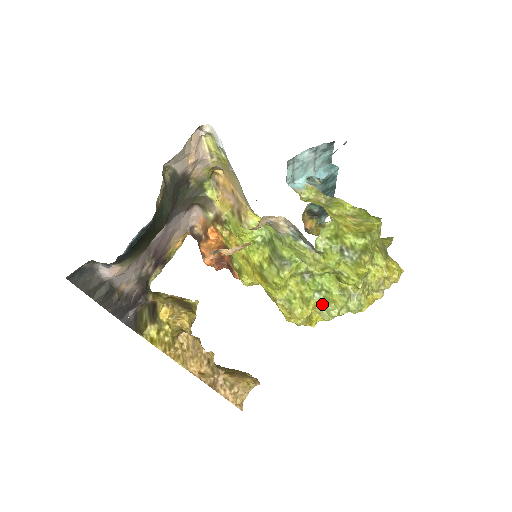
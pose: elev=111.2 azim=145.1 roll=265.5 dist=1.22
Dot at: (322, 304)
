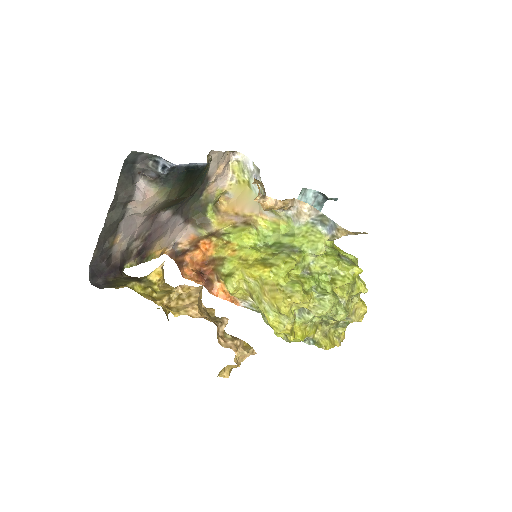
Dot at: (319, 296)
